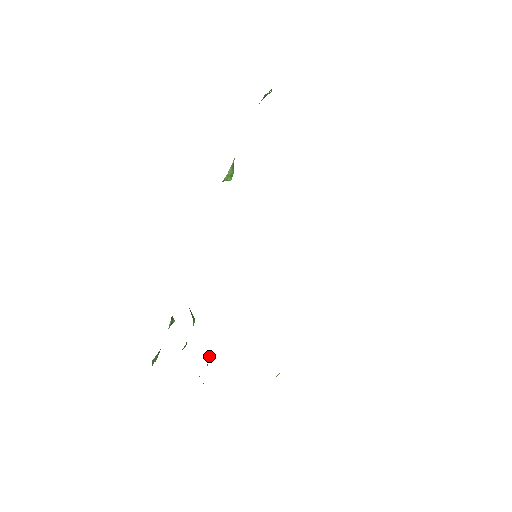
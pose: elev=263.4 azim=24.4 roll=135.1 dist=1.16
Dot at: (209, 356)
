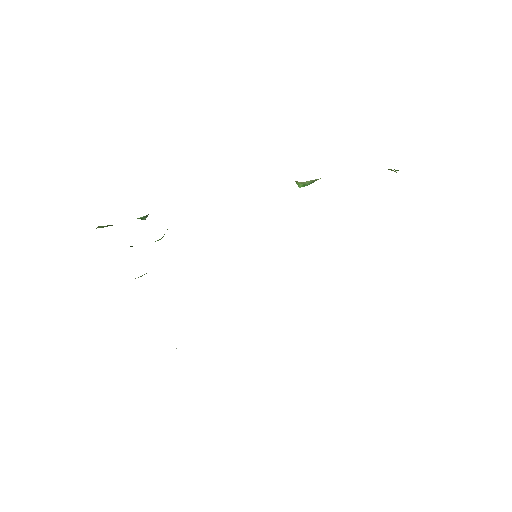
Dot at: occluded
